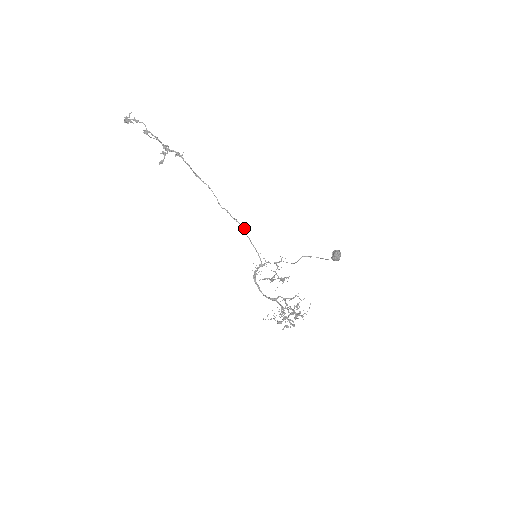
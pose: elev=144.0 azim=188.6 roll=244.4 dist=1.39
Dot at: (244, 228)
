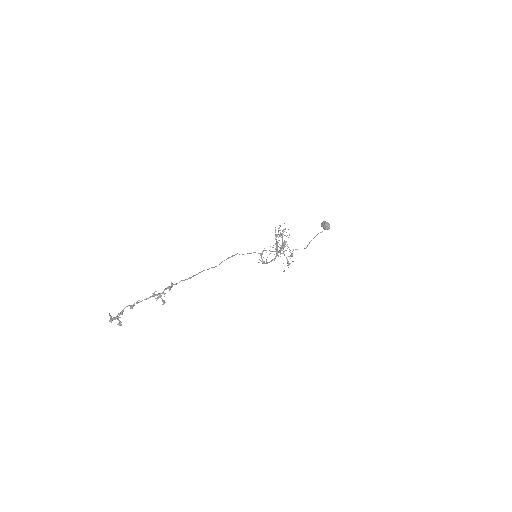
Dot at: (236, 254)
